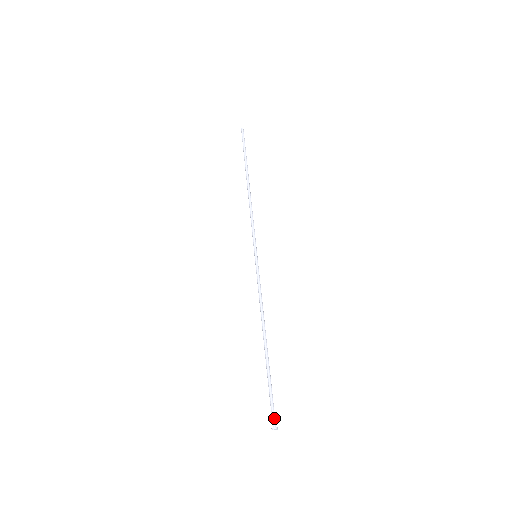
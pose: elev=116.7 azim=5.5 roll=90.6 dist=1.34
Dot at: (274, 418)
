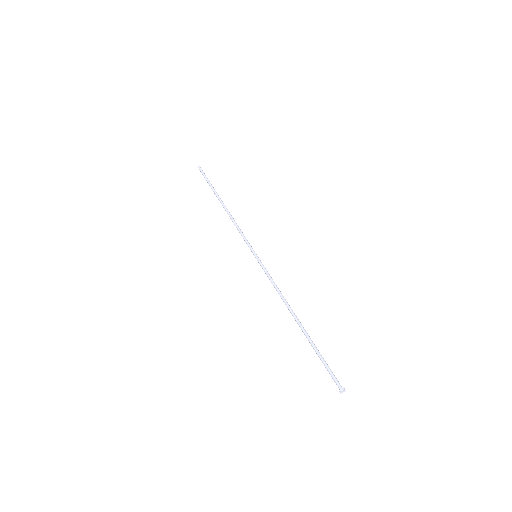
Dot at: (338, 381)
